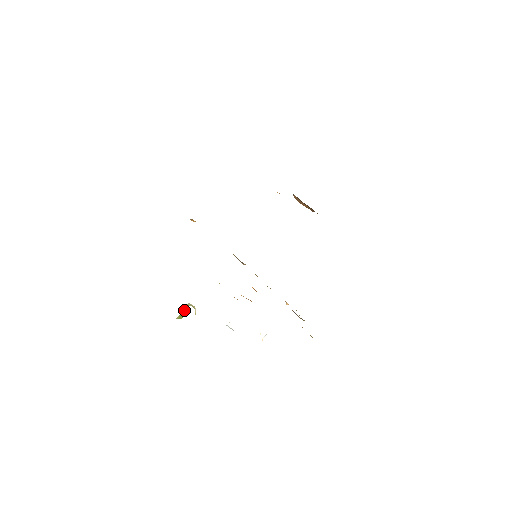
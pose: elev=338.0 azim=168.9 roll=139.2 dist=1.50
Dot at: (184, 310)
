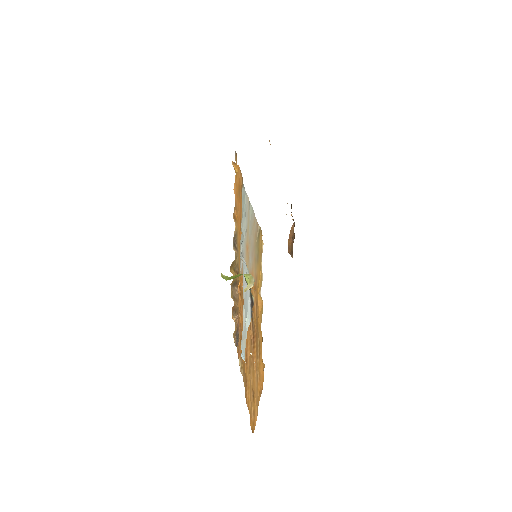
Dot at: (238, 275)
